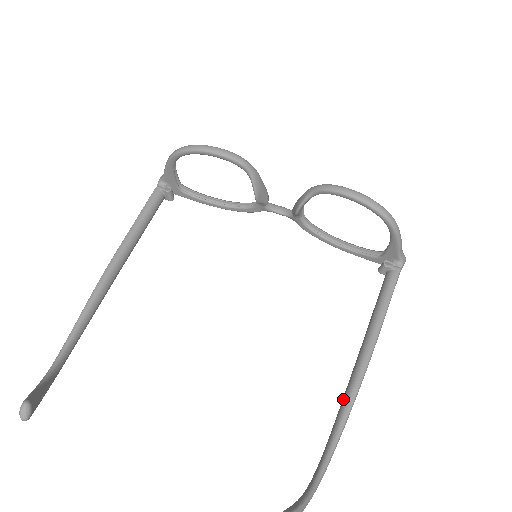
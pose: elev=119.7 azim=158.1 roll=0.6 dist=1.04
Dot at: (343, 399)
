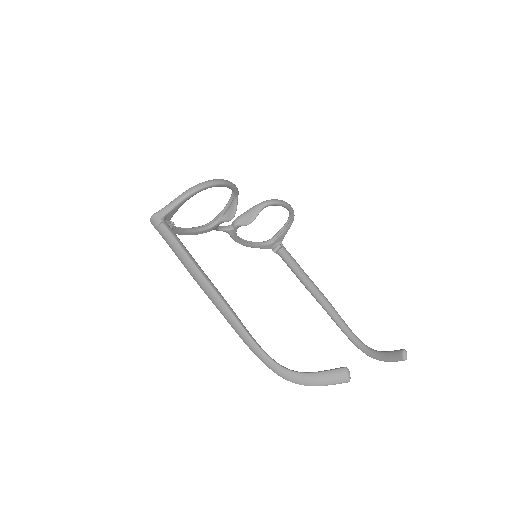
Dot at: (333, 314)
